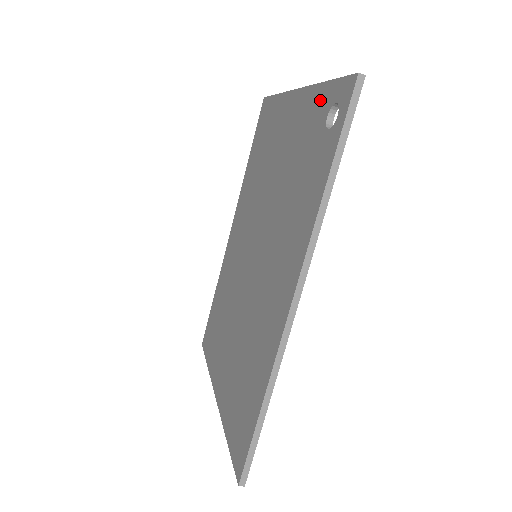
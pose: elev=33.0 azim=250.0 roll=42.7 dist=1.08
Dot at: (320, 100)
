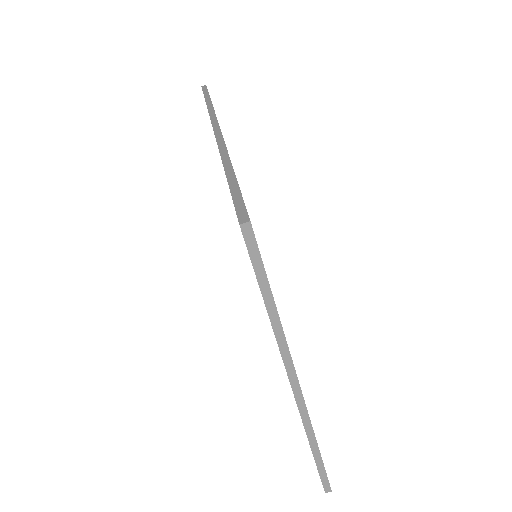
Dot at: occluded
